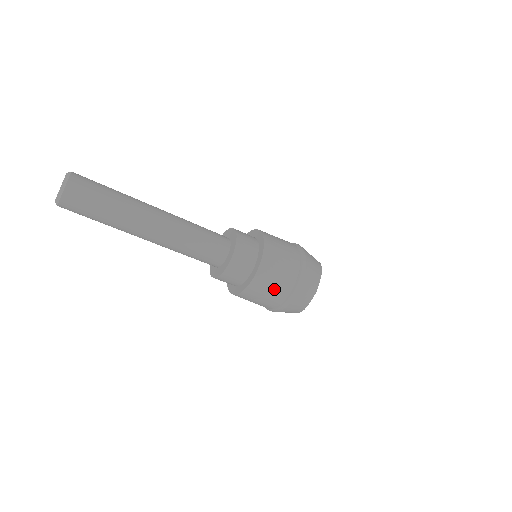
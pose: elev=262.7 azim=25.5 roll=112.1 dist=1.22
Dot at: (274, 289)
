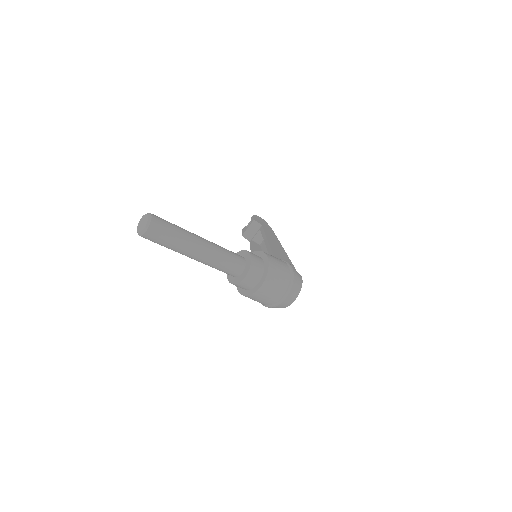
Dot at: (269, 297)
